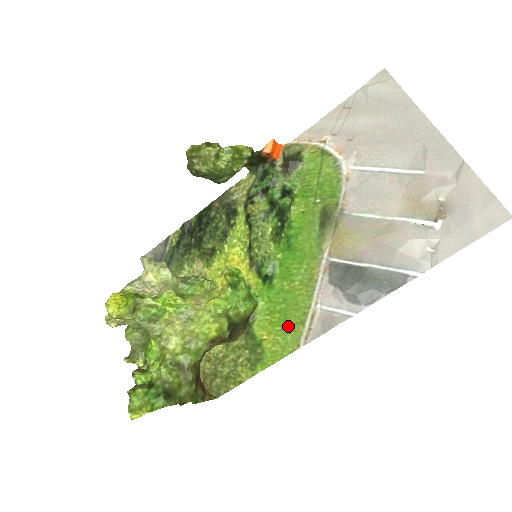
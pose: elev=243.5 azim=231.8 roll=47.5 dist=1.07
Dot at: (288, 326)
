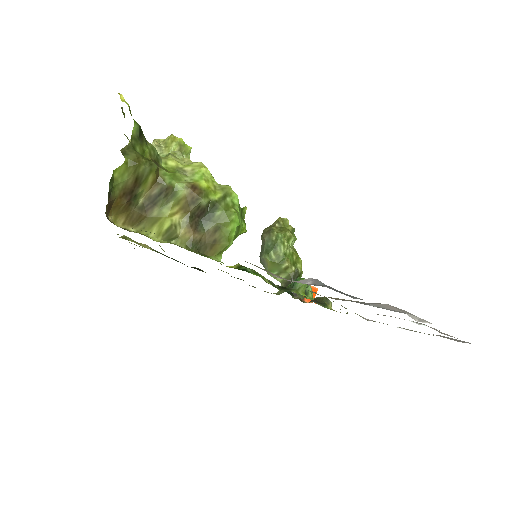
Dot at: occluded
